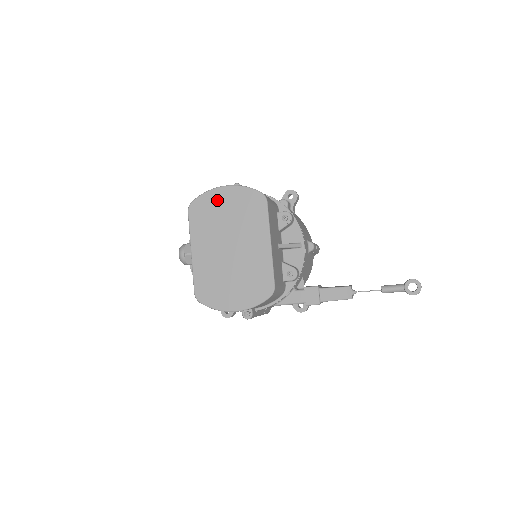
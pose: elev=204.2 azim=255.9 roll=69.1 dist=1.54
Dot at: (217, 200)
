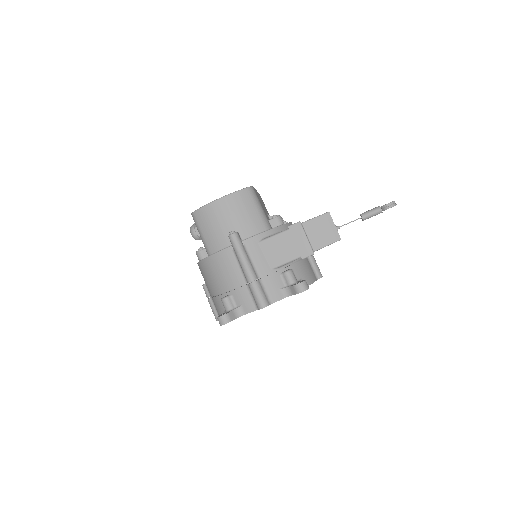
Dot at: occluded
